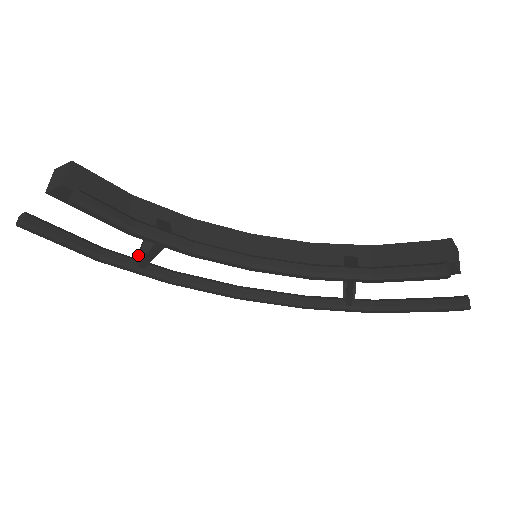
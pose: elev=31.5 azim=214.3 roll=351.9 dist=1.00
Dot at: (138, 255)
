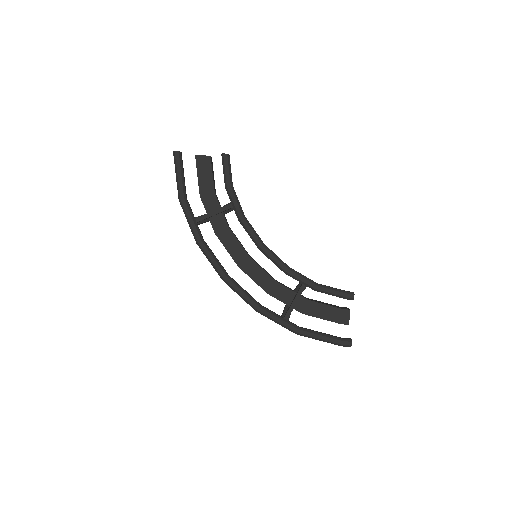
Dot at: (196, 217)
